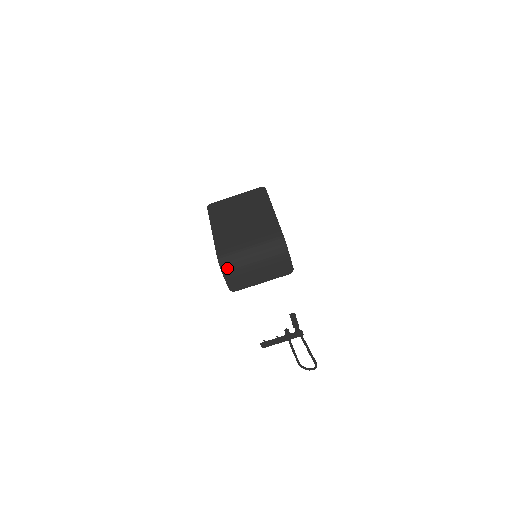
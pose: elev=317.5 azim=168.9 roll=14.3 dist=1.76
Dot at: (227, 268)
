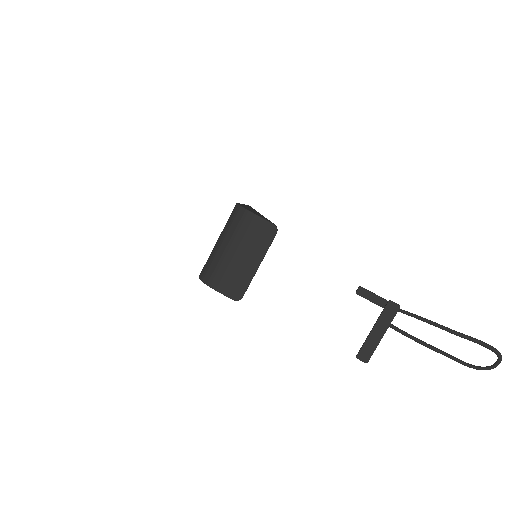
Dot at: (208, 277)
